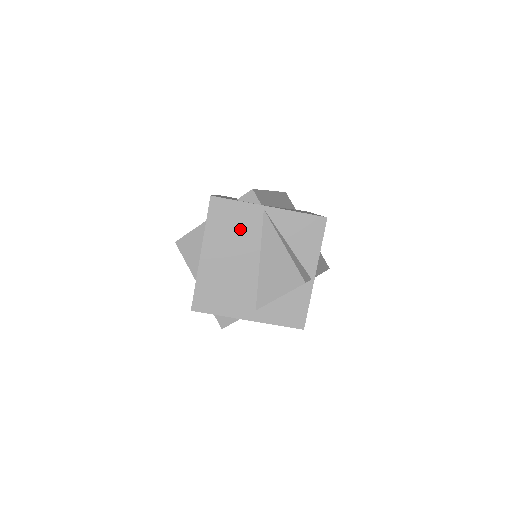
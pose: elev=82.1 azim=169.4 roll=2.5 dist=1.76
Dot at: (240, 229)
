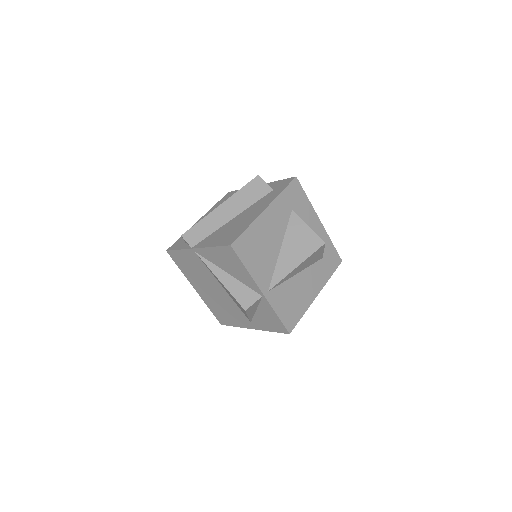
Dot at: (196, 269)
